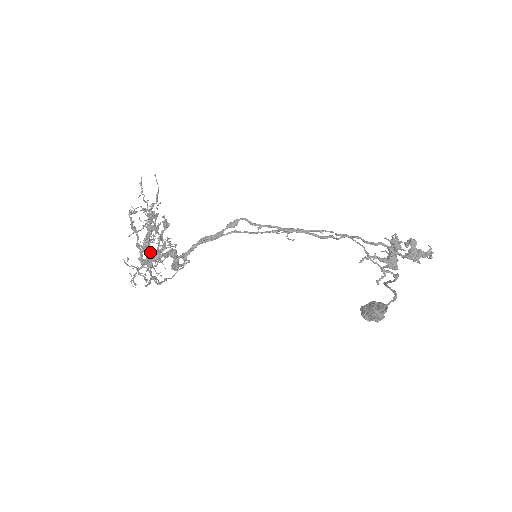
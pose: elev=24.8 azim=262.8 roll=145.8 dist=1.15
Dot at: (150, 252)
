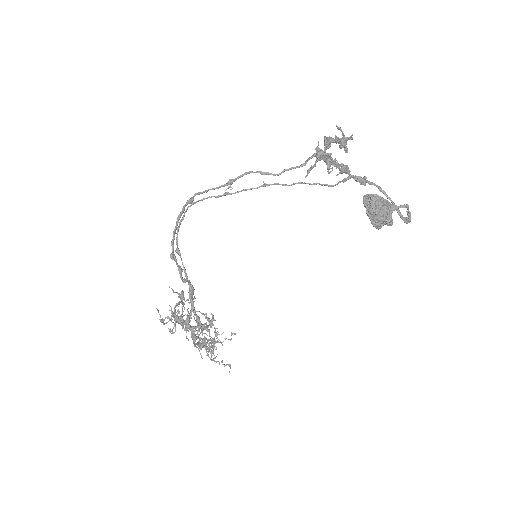
Dot at: (199, 342)
